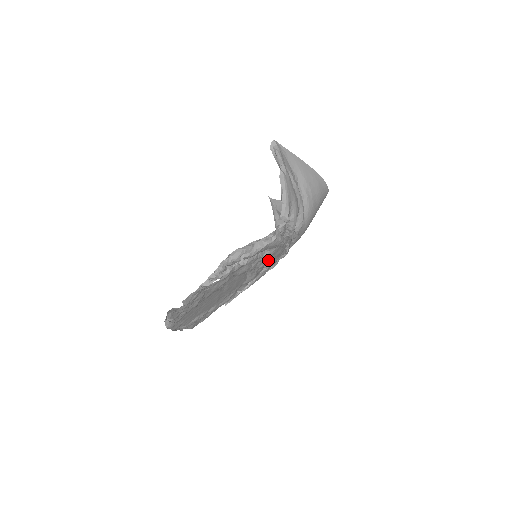
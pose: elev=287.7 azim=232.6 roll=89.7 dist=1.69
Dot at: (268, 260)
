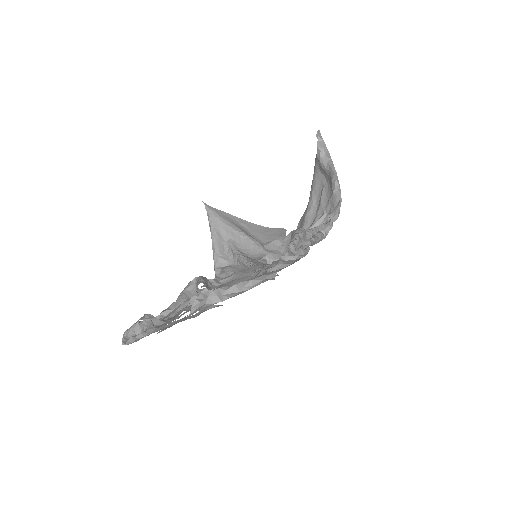
Dot at: occluded
